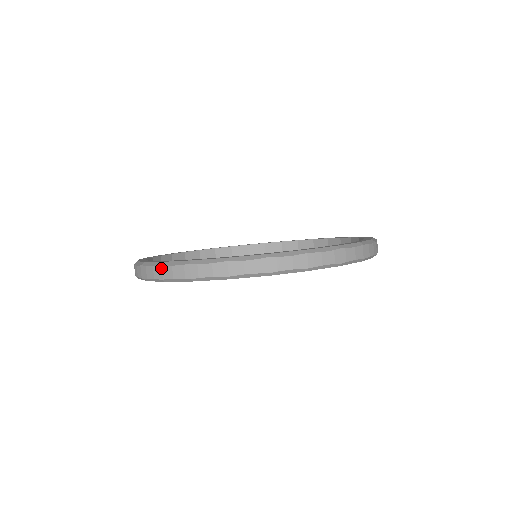
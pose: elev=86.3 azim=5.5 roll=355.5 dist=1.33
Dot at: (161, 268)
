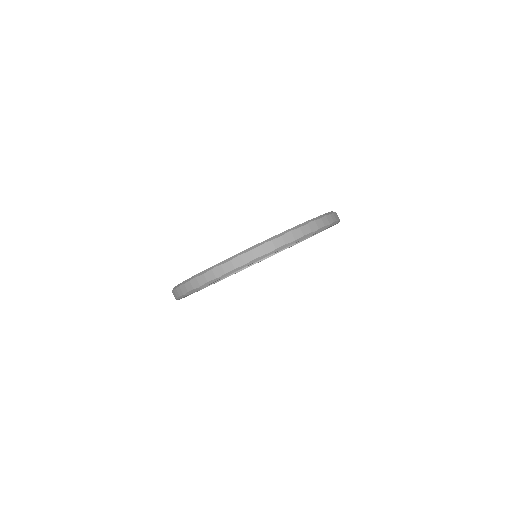
Dot at: (241, 257)
